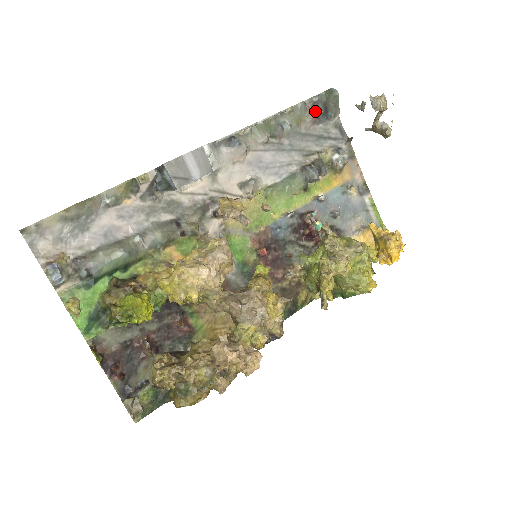
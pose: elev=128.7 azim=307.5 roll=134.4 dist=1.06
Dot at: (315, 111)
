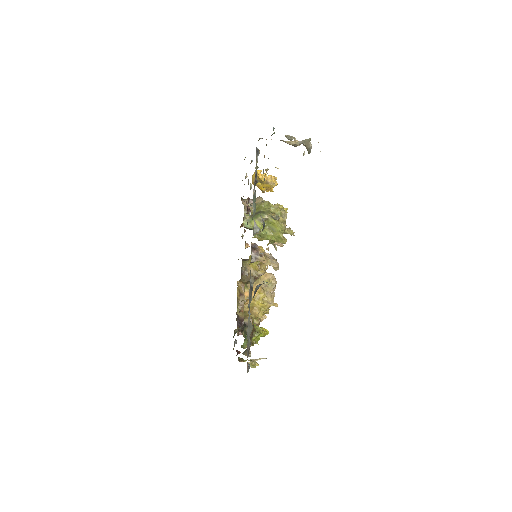
Dot at: occluded
